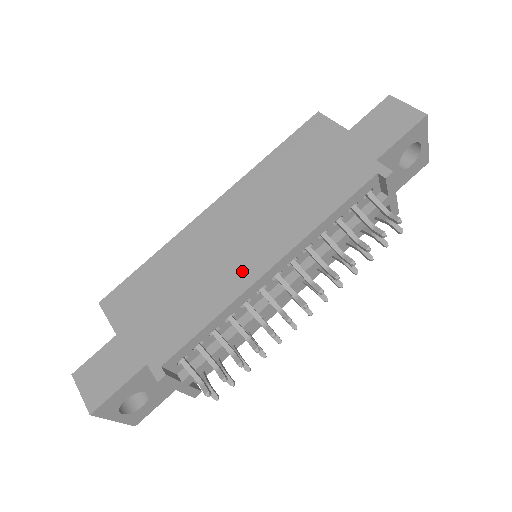
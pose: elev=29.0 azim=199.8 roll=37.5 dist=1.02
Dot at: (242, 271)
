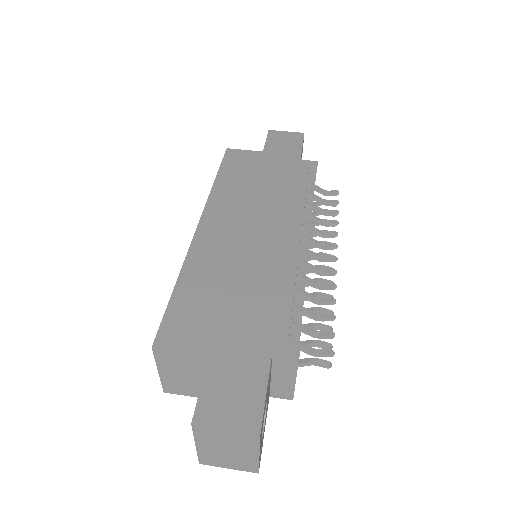
Dot at: (281, 248)
